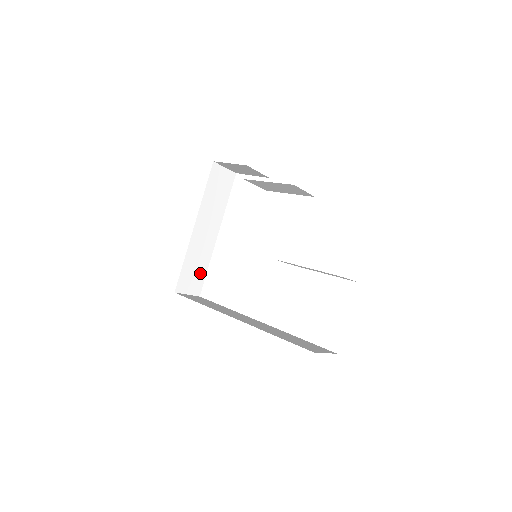
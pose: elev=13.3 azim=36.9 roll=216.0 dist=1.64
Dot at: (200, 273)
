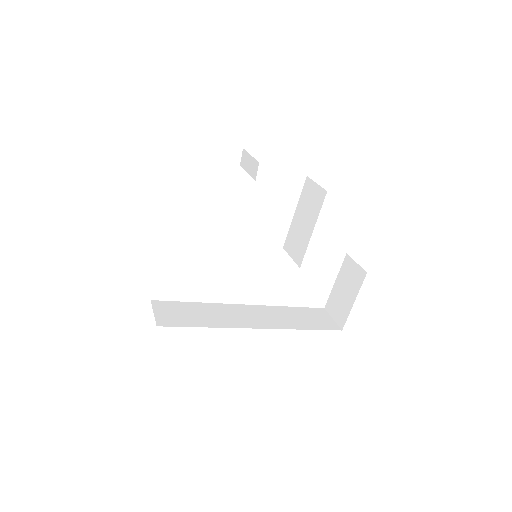
Dot at: occluded
